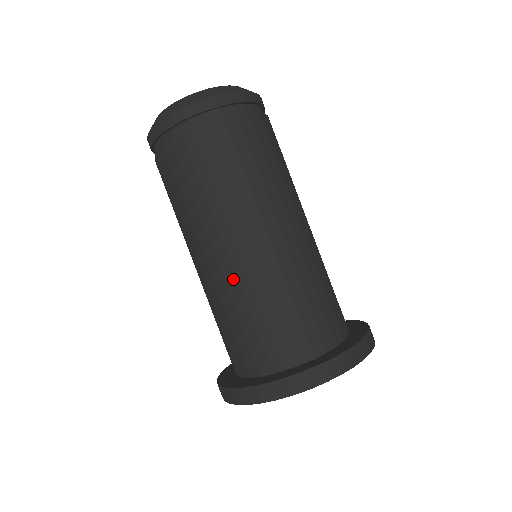
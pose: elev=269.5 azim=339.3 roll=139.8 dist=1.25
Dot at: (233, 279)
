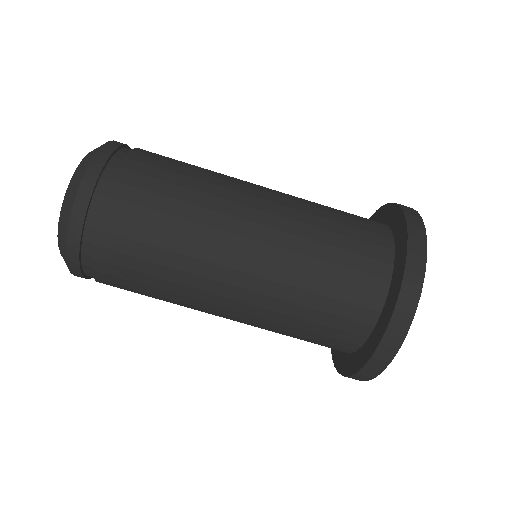
Dot at: (283, 237)
